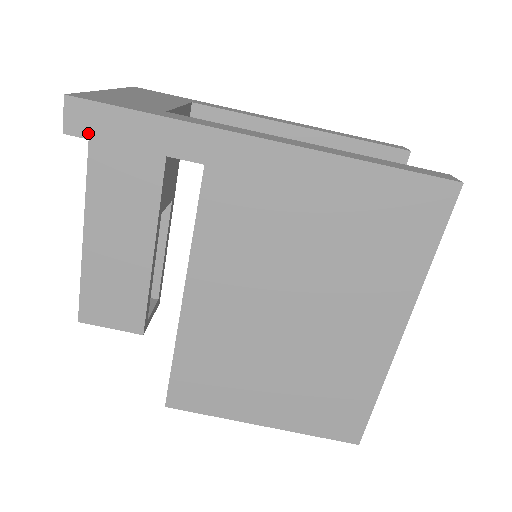
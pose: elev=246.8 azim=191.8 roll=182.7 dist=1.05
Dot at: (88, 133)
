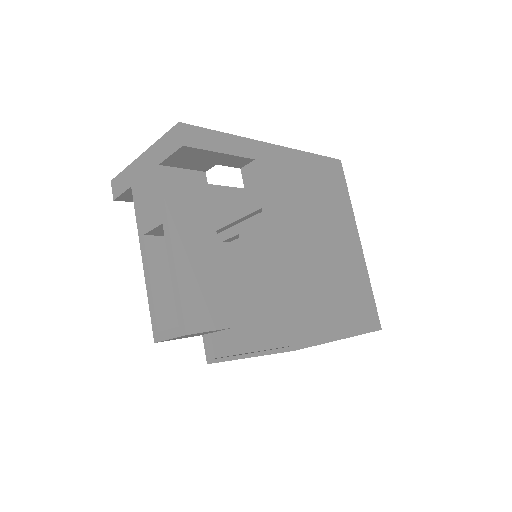
Dot at: (196, 145)
